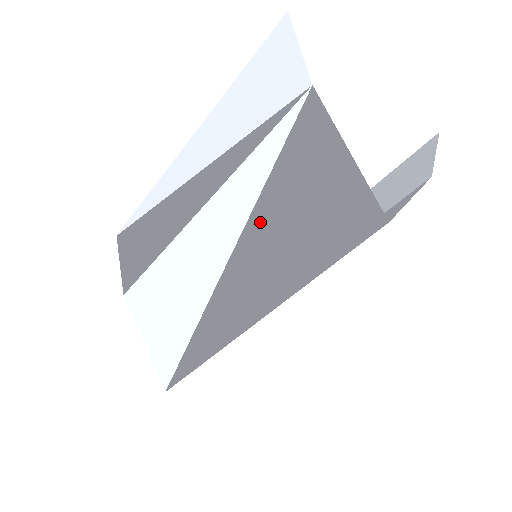
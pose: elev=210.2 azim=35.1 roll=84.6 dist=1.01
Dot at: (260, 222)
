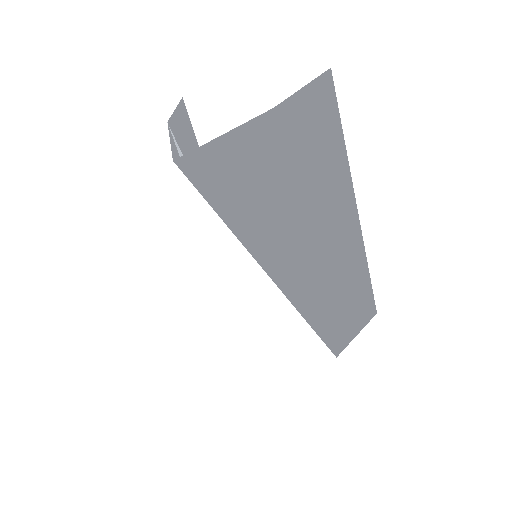
Dot at: occluded
